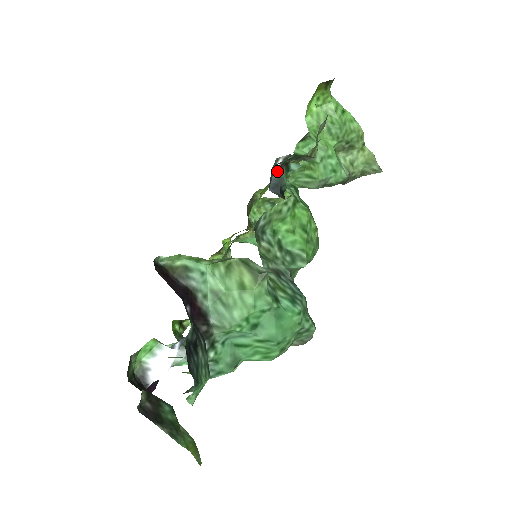
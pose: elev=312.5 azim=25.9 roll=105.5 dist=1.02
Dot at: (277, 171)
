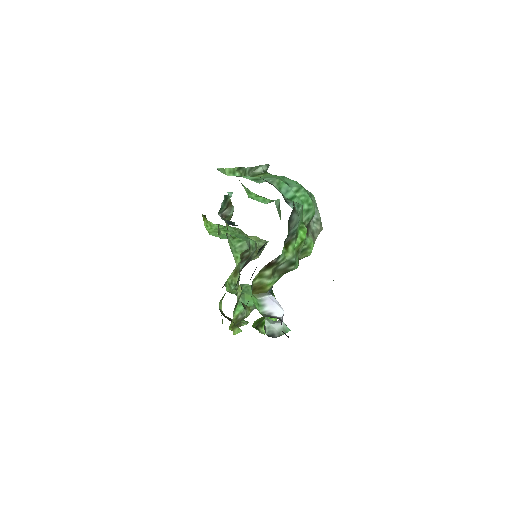
Dot at: (223, 219)
